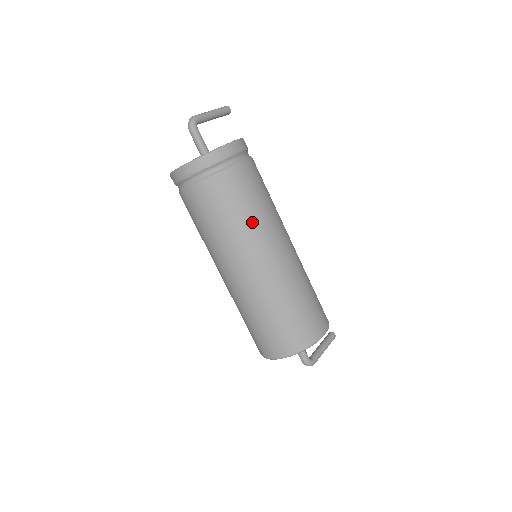
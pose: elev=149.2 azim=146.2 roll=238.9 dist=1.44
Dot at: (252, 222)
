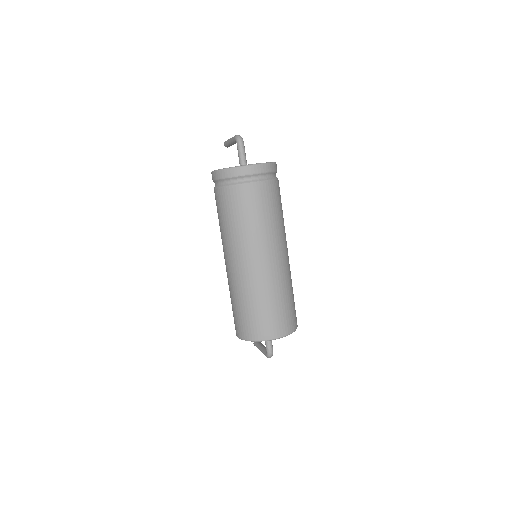
Dot at: occluded
